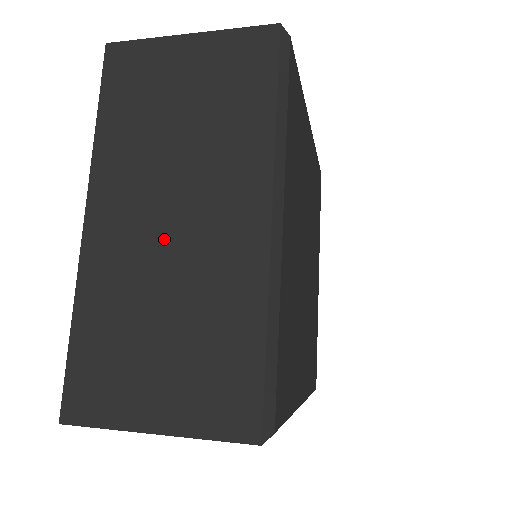
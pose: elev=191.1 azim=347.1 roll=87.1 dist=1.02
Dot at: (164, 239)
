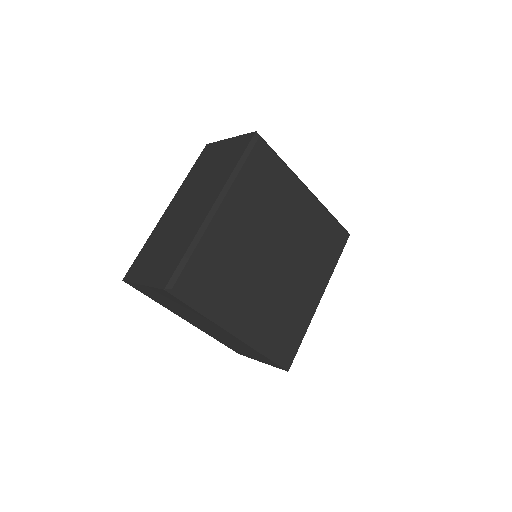
Dot at: (182, 215)
